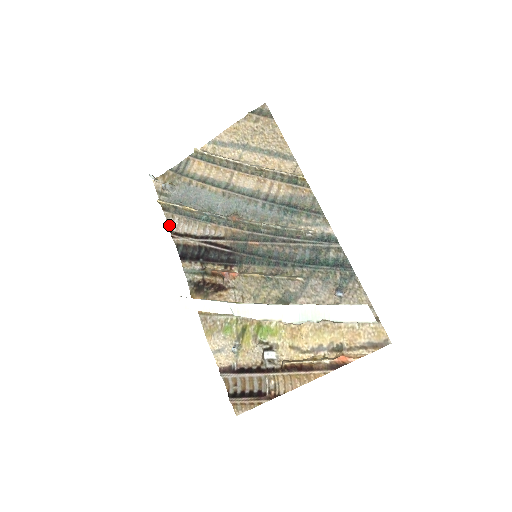
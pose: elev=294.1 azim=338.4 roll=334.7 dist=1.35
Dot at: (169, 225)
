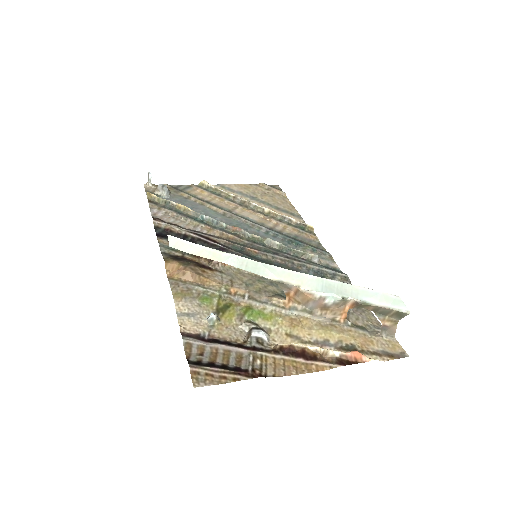
Dot at: (152, 212)
